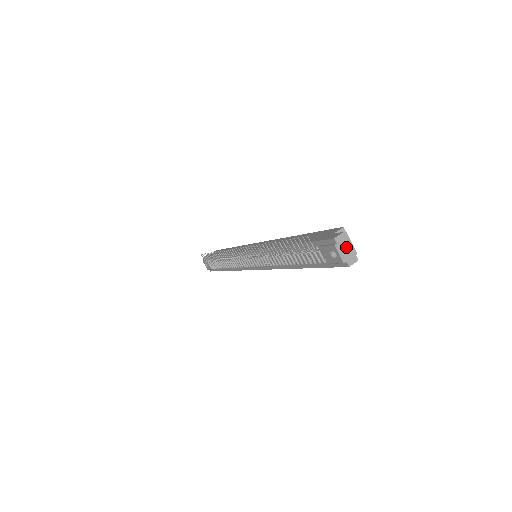
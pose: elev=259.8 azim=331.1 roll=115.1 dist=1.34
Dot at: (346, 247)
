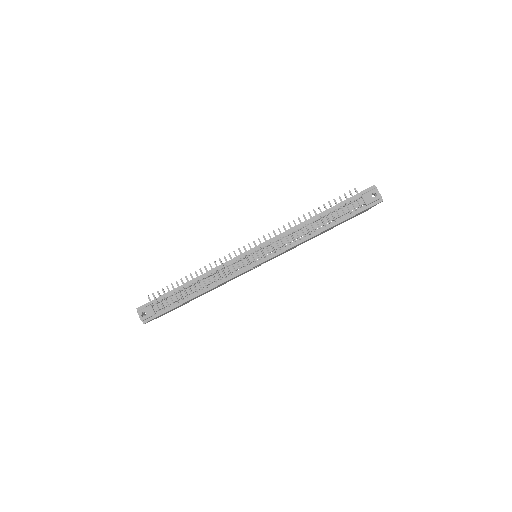
Dot at: occluded
